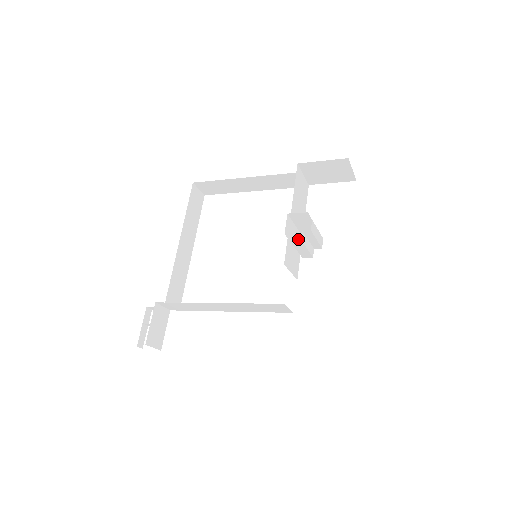
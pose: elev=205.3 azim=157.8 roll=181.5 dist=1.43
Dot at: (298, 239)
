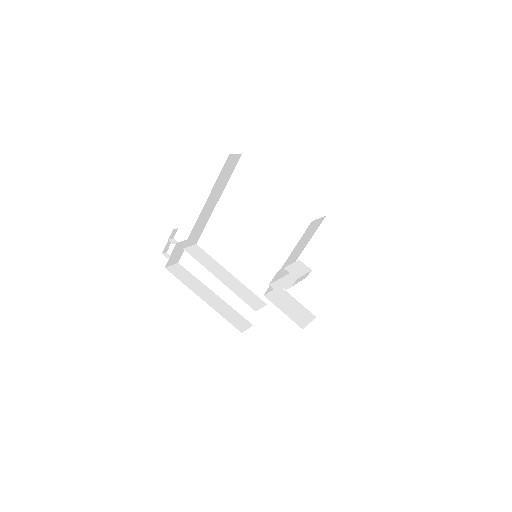
Dot at: occluded
